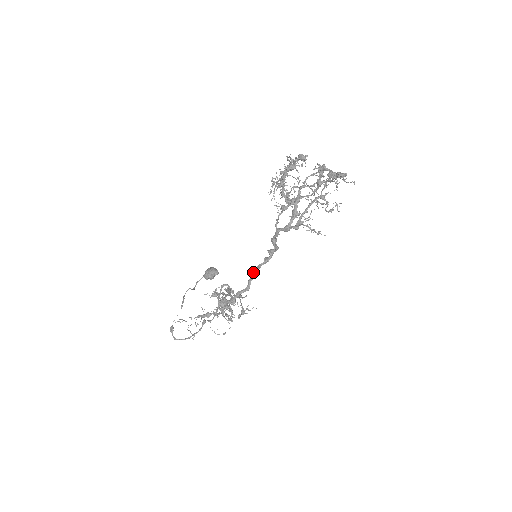
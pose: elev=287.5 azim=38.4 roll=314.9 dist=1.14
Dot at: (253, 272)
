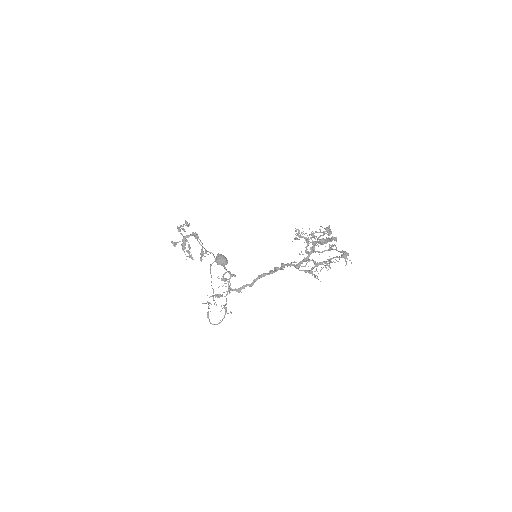
Dot at: (259, 276)
